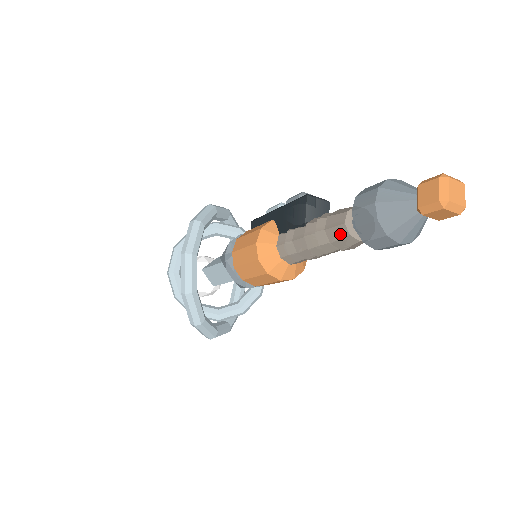
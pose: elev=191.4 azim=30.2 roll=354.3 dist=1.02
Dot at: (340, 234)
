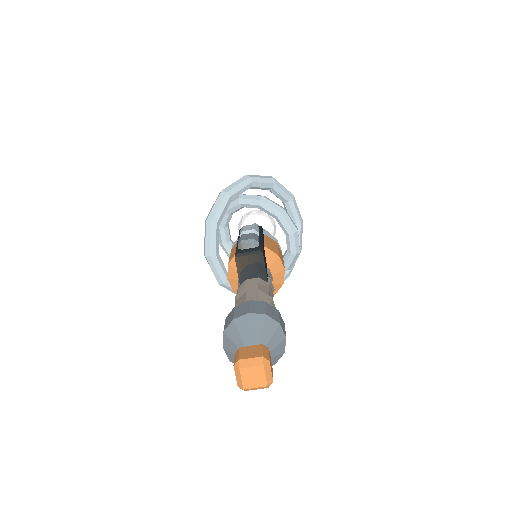
Dot at: occluded
